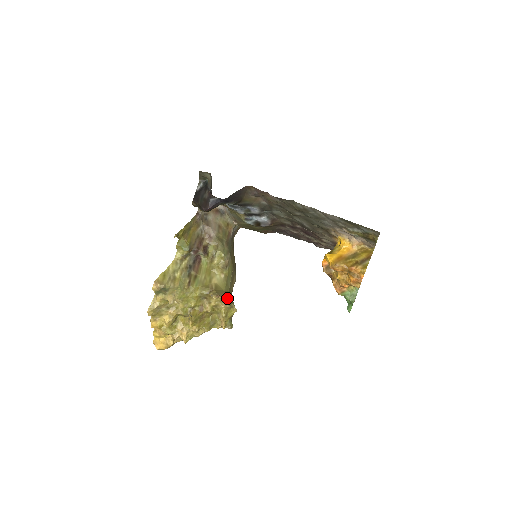
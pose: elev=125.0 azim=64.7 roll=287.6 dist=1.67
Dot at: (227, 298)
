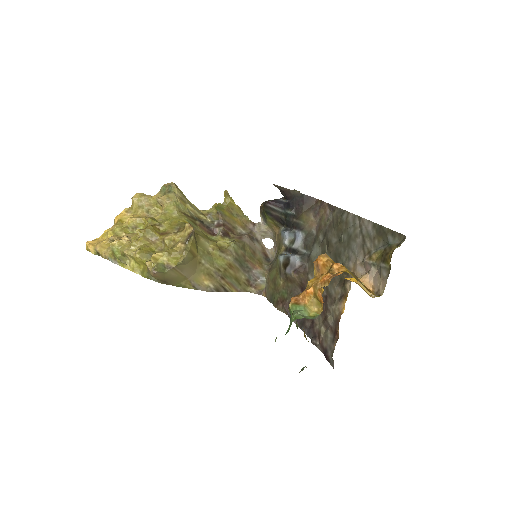
Dot at: (193, 240)
